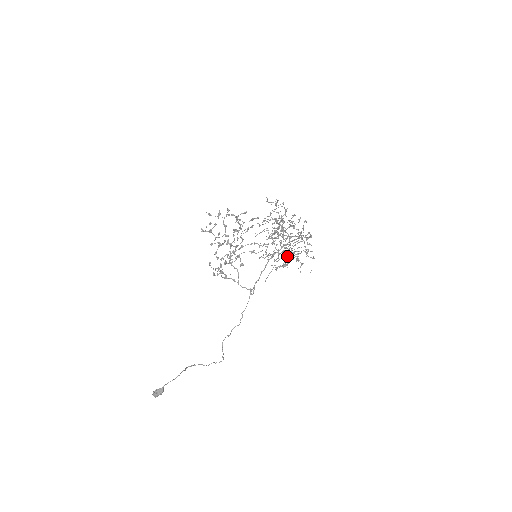
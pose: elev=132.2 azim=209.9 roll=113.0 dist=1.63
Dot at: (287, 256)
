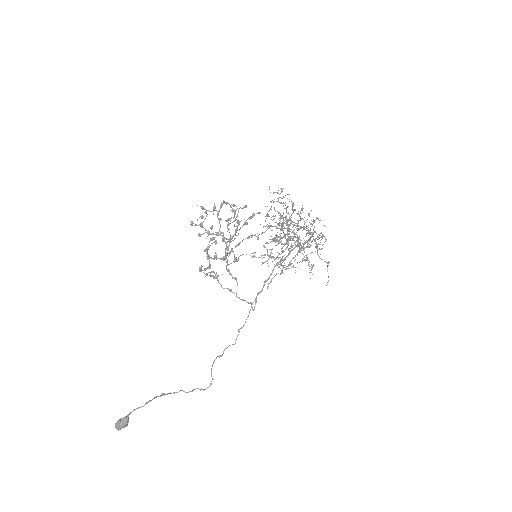
Dot at: occluded
